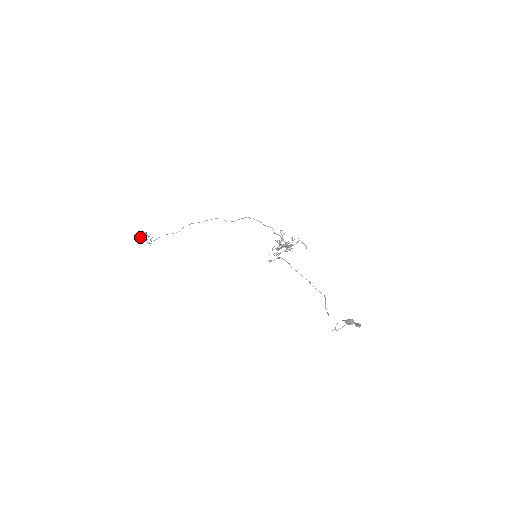
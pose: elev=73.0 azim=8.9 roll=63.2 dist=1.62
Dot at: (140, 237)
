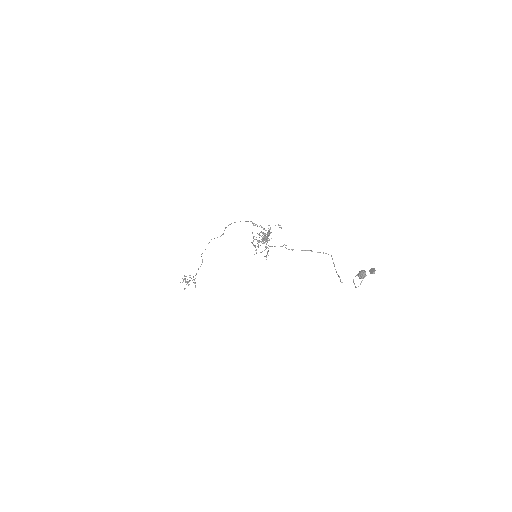
Dot at: occluded
